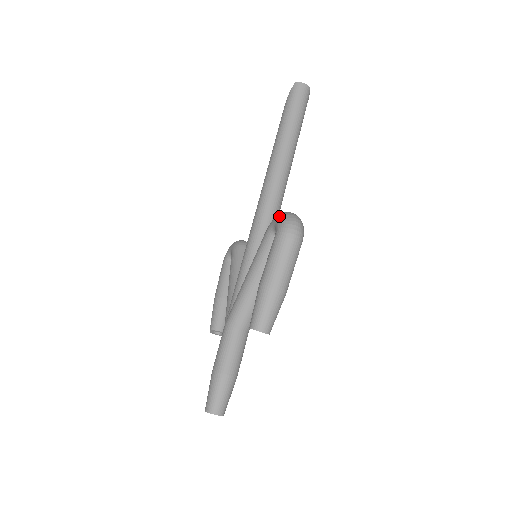
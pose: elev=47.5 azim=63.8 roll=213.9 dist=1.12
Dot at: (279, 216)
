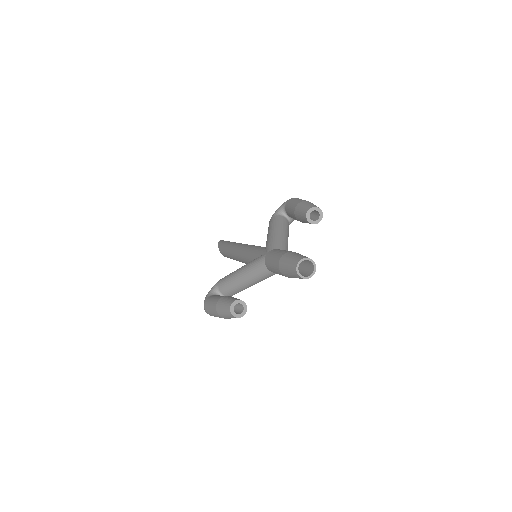
Dot at: (280, 206)
